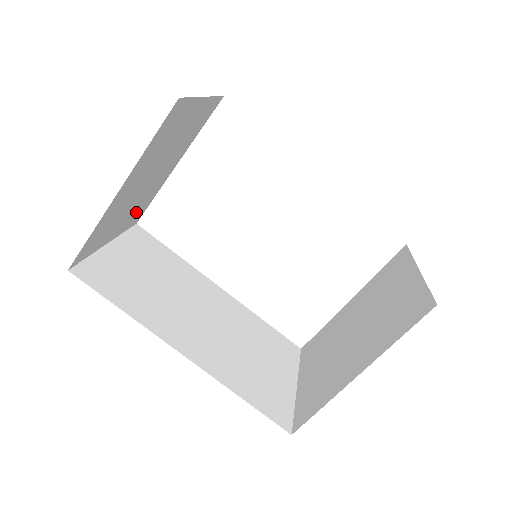
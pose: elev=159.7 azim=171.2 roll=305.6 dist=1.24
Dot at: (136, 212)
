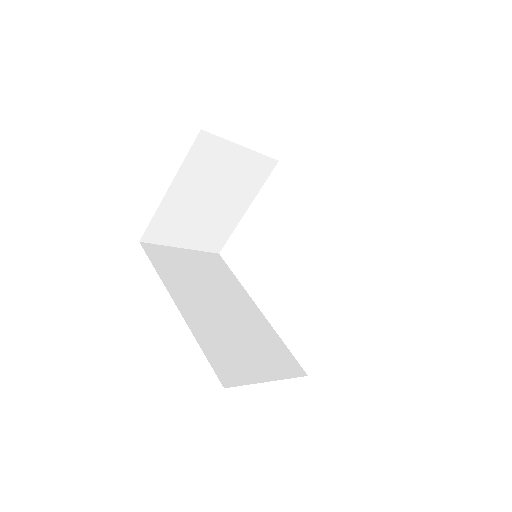
Dot at: (210, 236)
